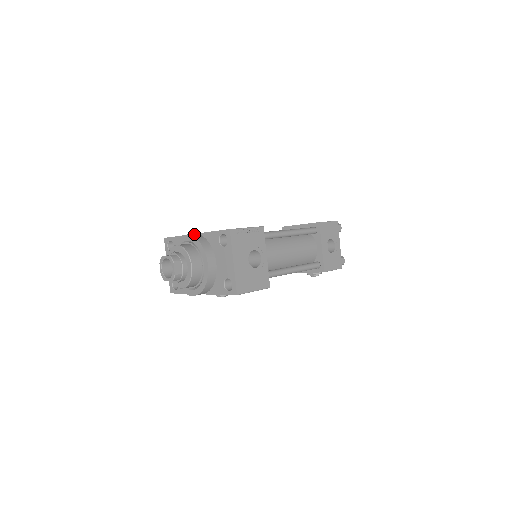
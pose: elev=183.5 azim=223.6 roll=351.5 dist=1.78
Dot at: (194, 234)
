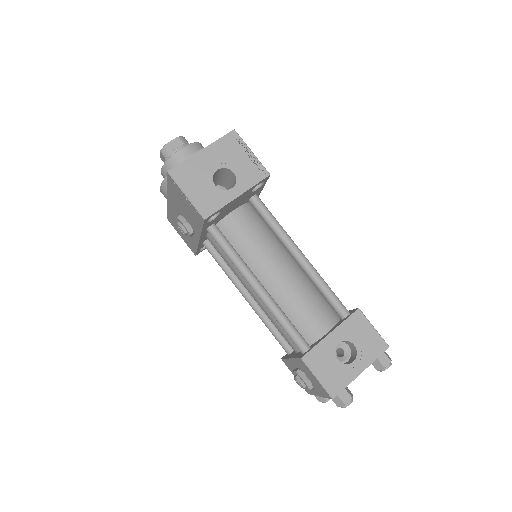
Dot at: occluded
